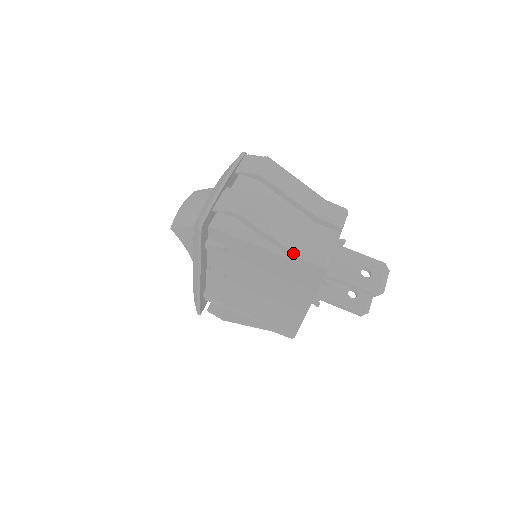
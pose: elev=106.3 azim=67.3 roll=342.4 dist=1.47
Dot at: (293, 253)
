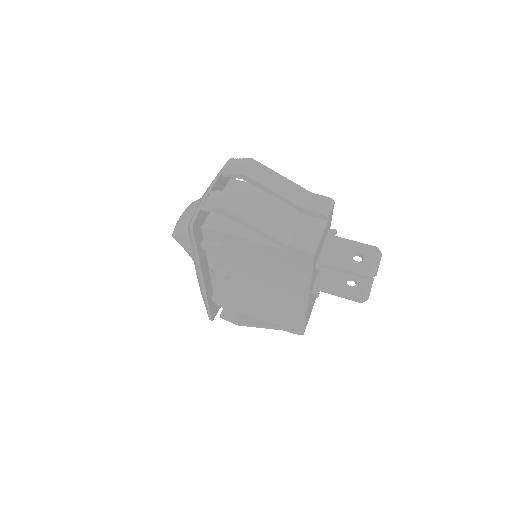
Dot at: (280, 242)
